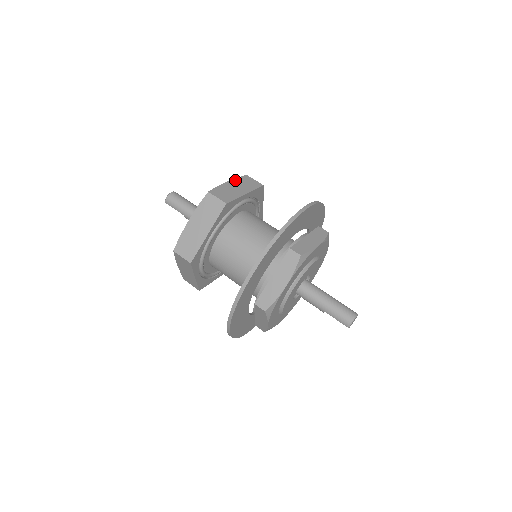
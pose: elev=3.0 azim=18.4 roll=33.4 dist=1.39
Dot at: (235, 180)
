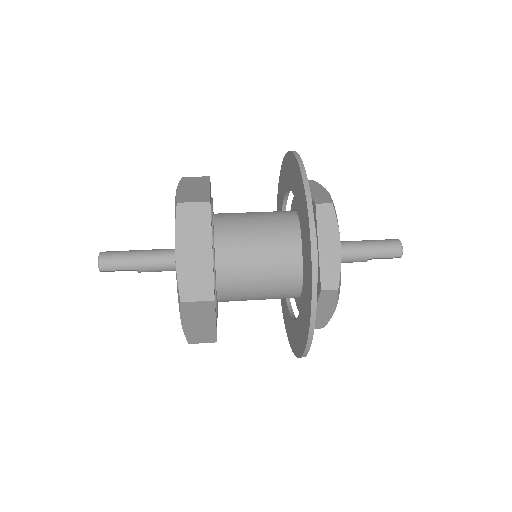
Dot at: (181, 184)
